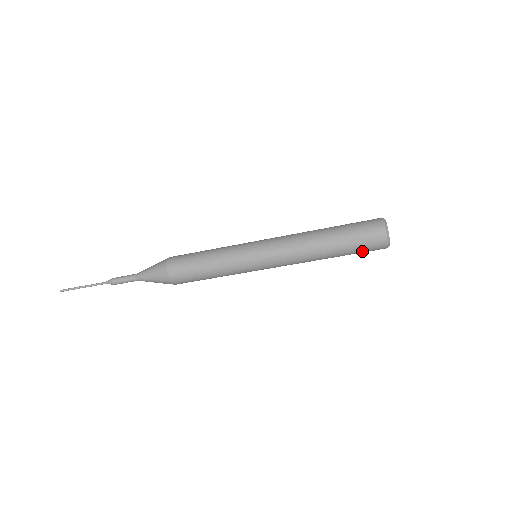
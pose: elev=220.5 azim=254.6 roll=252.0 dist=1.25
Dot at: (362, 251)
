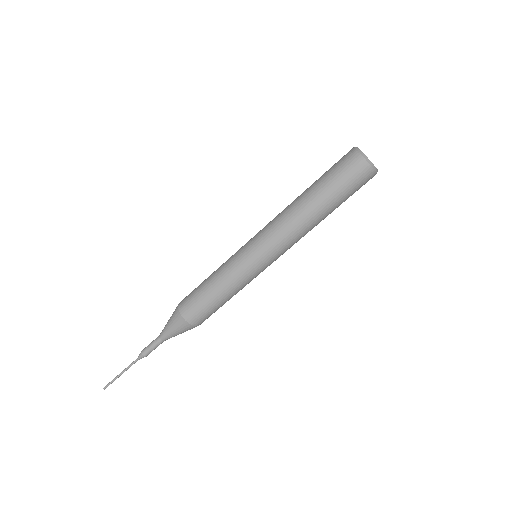
Dot at: (343, 180)
